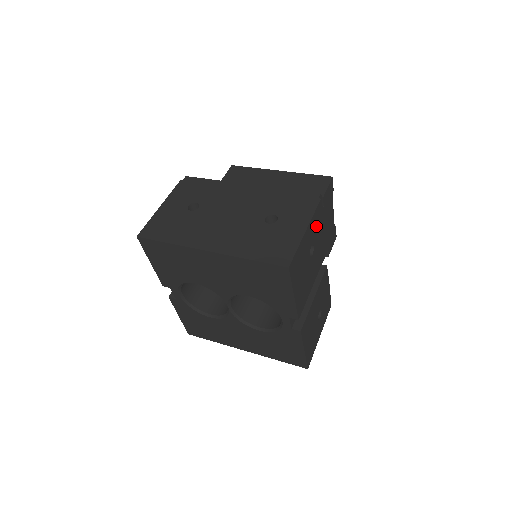
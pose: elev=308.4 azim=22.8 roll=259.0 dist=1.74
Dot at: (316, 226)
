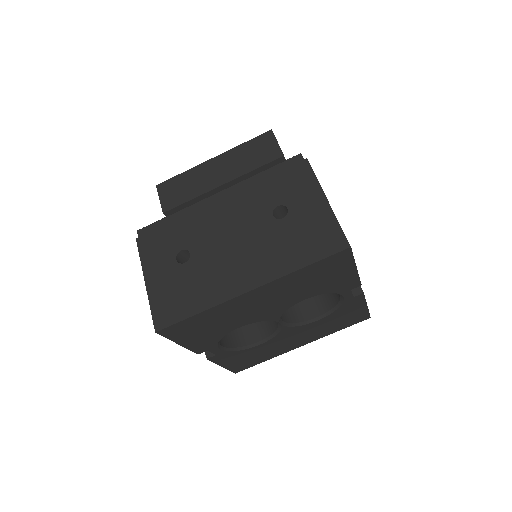
Dot at: occluded
